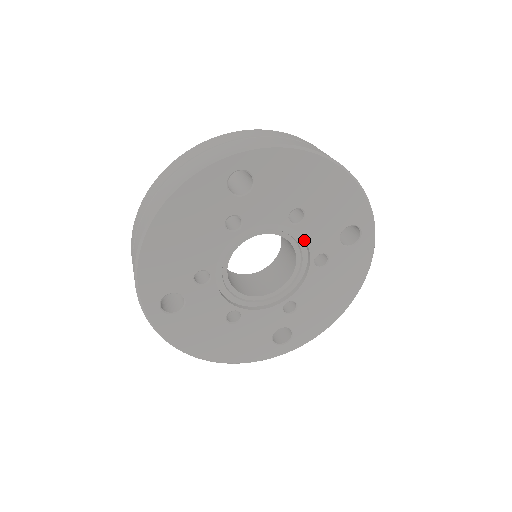
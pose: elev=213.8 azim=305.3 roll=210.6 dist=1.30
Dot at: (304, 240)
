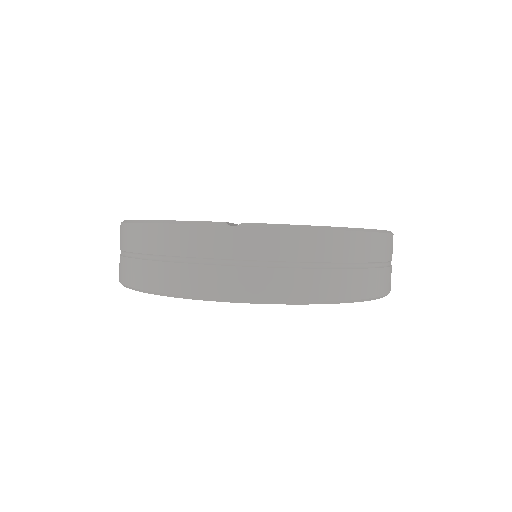
Dot at: occluded
